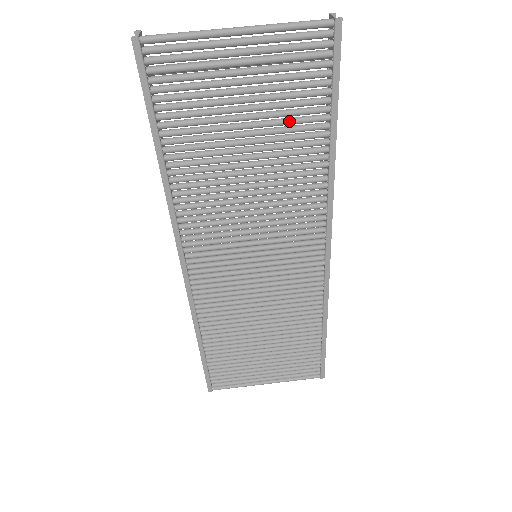
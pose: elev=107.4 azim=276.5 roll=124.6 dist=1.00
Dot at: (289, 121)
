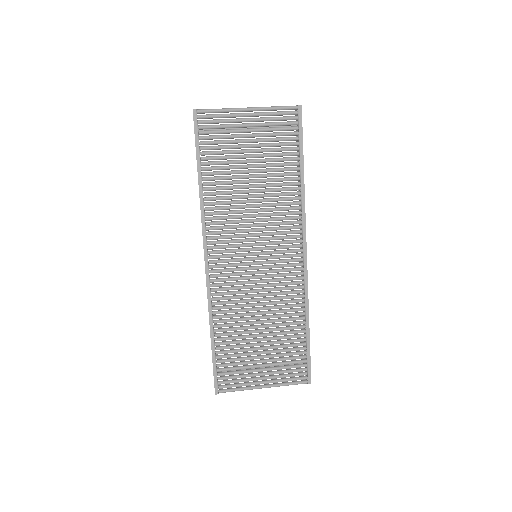
Dot at: (276, 159)
